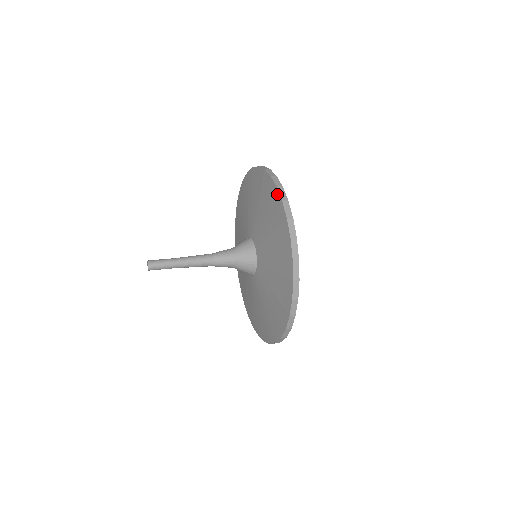
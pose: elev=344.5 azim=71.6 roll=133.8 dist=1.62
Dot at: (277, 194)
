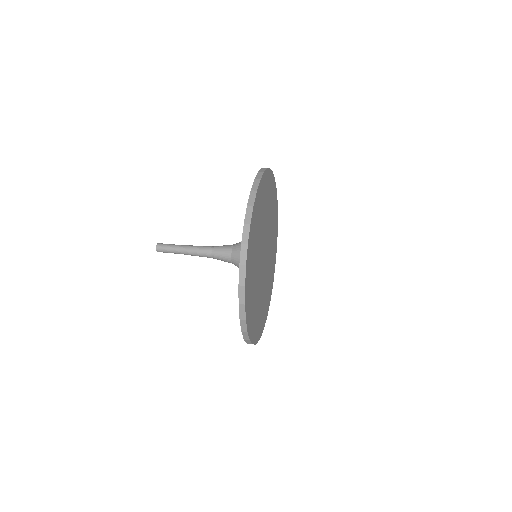
Dot at: occluded
